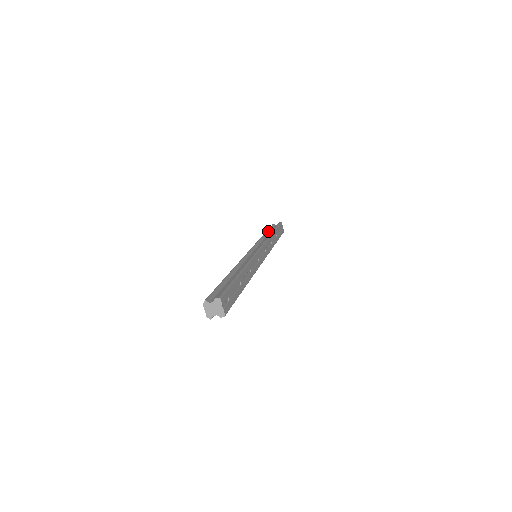
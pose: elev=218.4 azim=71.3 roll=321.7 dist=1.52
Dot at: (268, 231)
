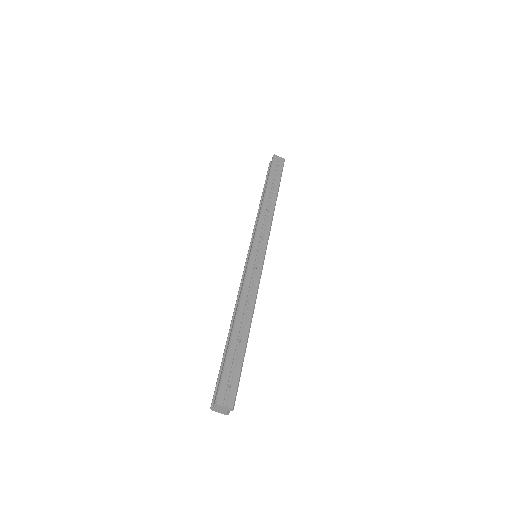
Dot at: (264, 187)
